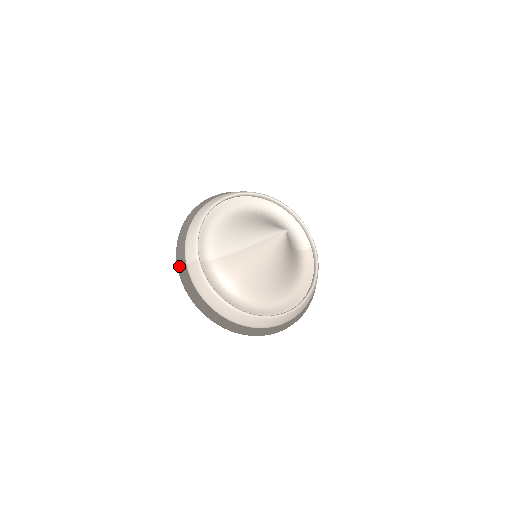
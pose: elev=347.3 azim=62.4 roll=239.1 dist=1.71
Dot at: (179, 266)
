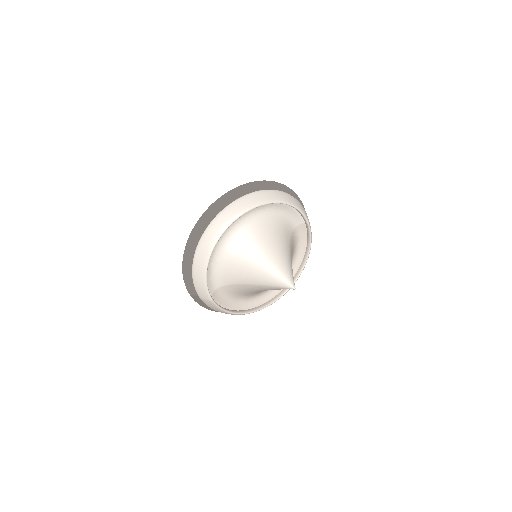
Dot at: (191, 295)
